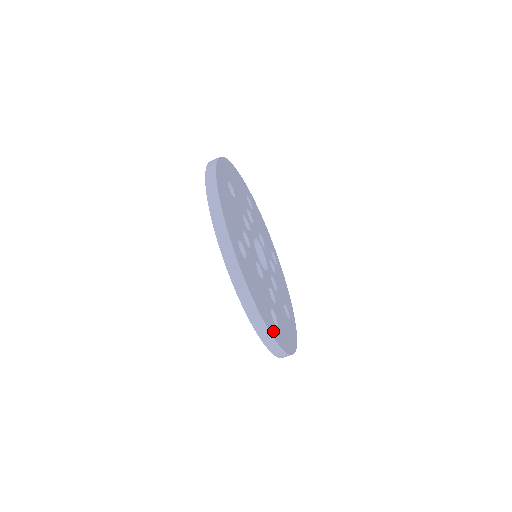
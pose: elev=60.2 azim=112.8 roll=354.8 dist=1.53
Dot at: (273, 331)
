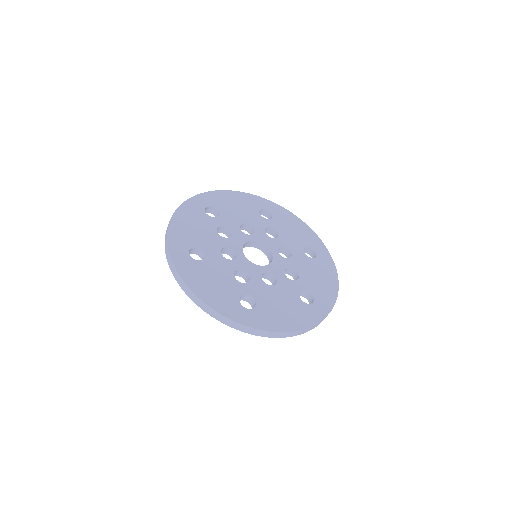
Dot at: (314, 317)
